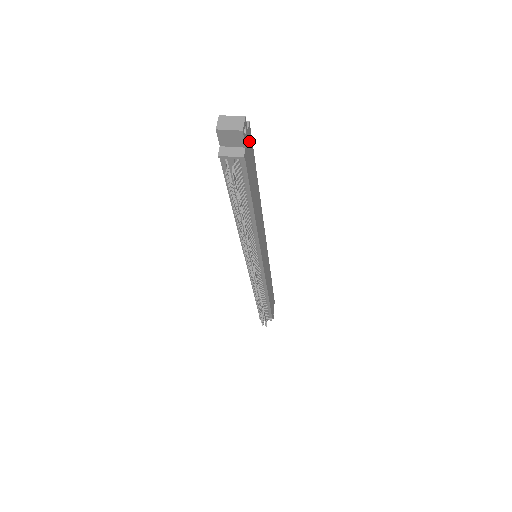
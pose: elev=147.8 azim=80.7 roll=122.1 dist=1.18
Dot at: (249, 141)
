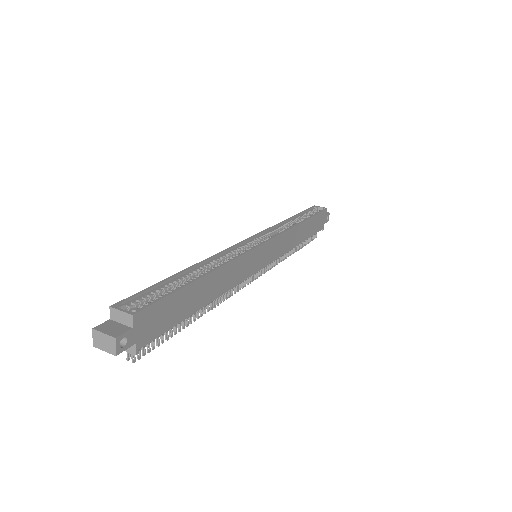
Dot at: (144, 320)
